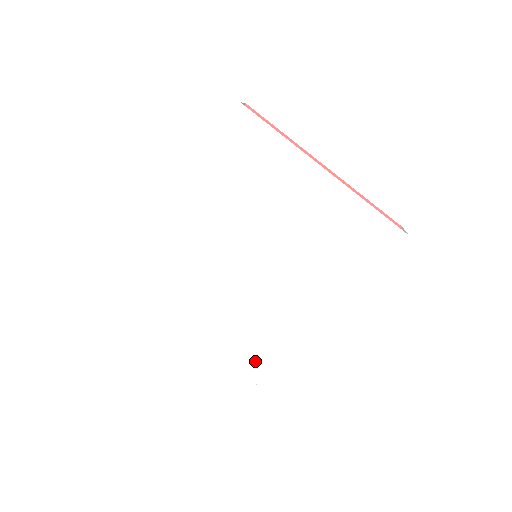
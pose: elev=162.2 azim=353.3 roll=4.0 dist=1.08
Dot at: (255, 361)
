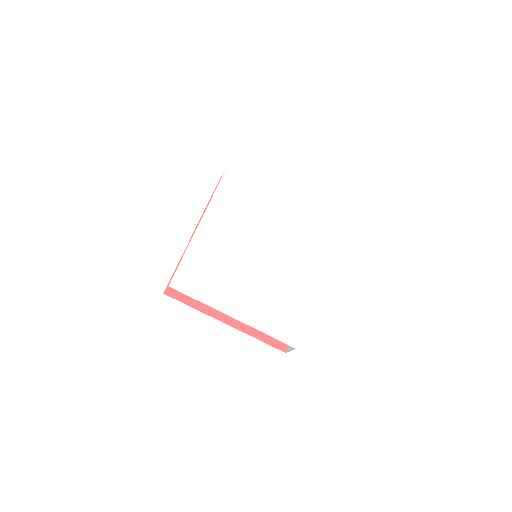
Dot at: (282, 325)
